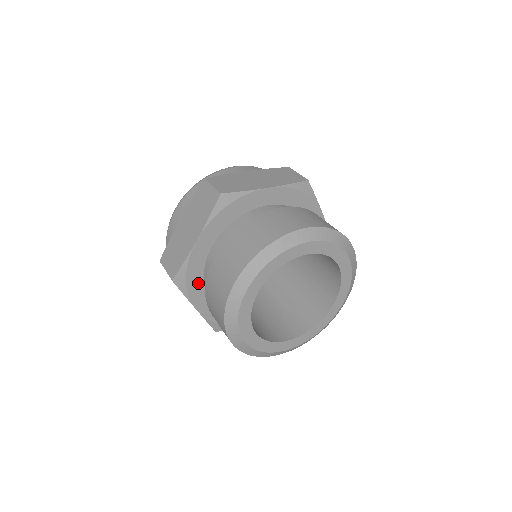
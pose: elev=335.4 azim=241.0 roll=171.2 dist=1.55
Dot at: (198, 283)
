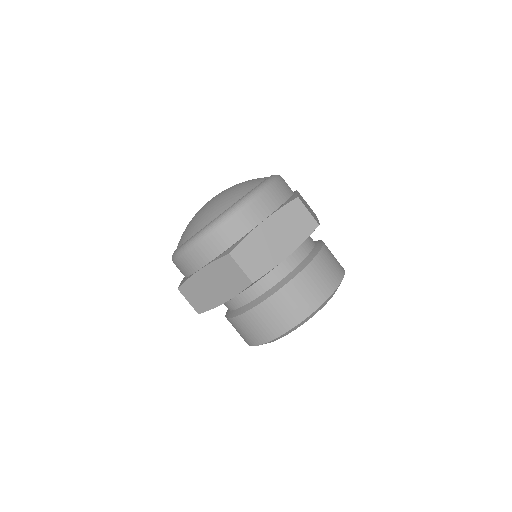
Dot at: occluded
